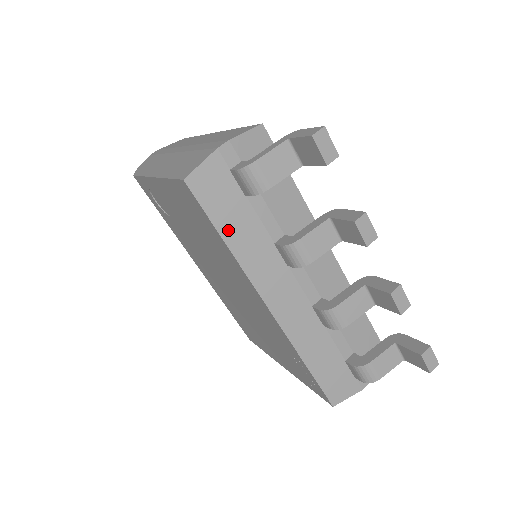
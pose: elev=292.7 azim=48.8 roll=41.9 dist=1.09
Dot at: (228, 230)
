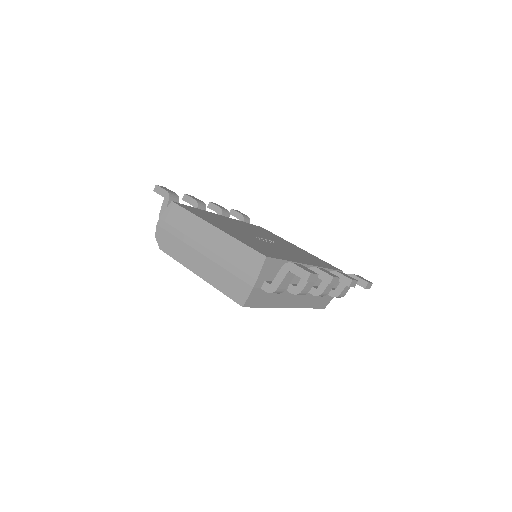
Dot at: (266, 304)
